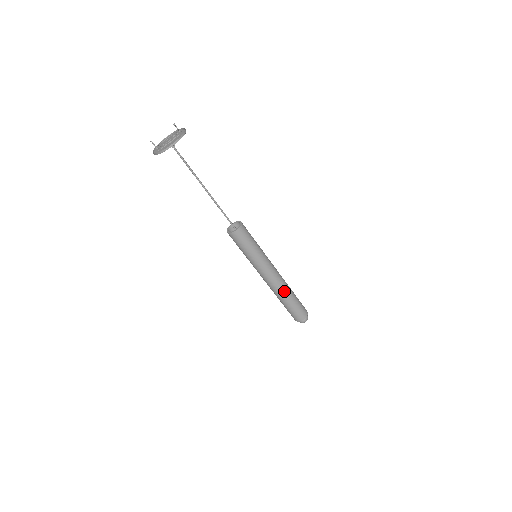
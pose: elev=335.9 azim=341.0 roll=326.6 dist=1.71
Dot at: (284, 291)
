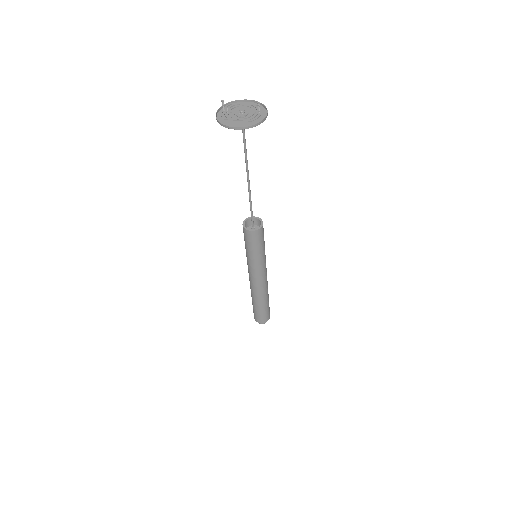
Dot at: (259, 296)
